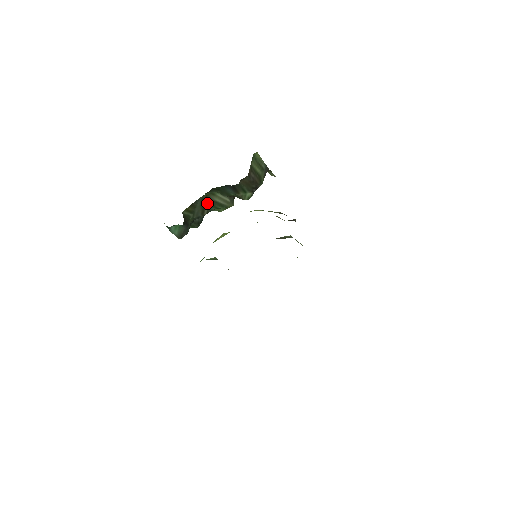
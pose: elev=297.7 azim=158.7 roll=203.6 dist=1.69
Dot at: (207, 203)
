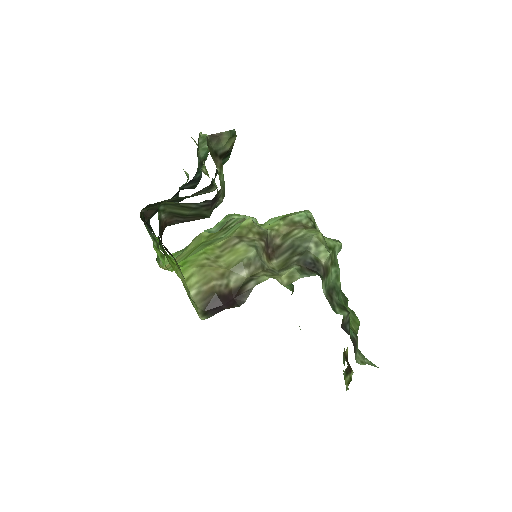
Dot at: occluded
